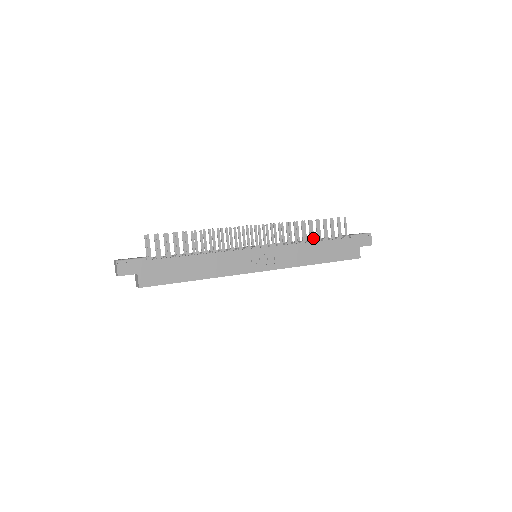
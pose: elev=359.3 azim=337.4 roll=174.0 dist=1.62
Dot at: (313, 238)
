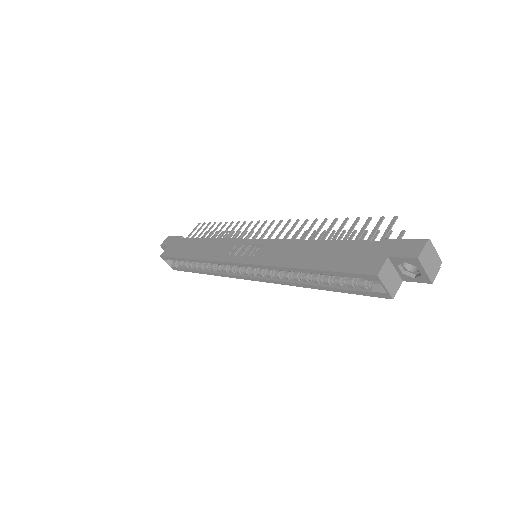
Dot at: occluded
